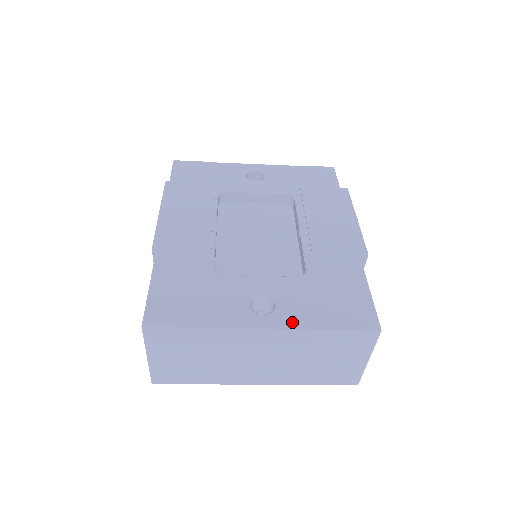
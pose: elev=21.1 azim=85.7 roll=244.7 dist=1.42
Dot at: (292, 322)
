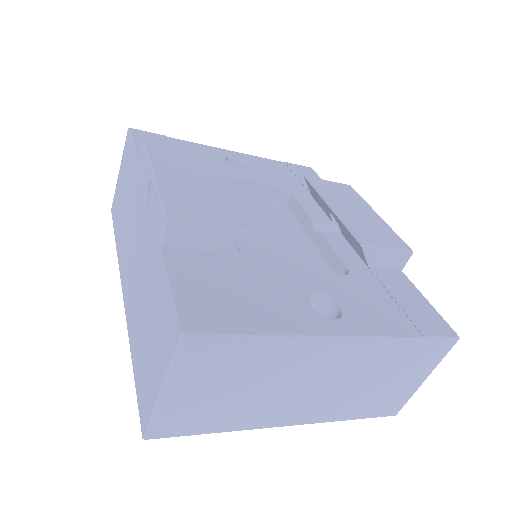
Dot at: (370, 328)
